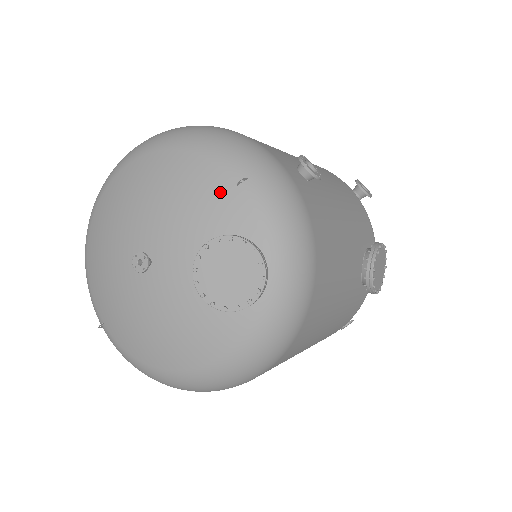
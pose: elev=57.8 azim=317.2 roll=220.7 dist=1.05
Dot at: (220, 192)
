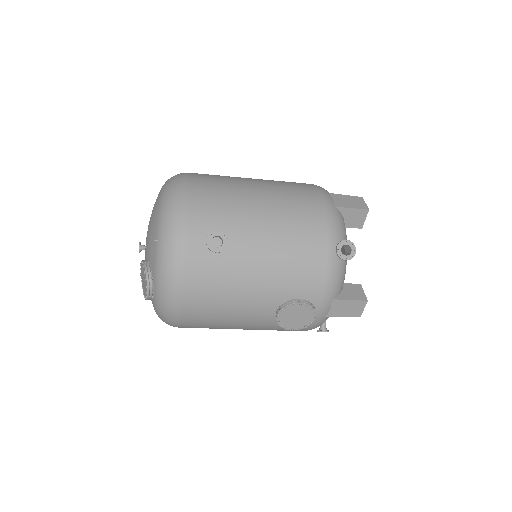
Dot at: (153, 239)
